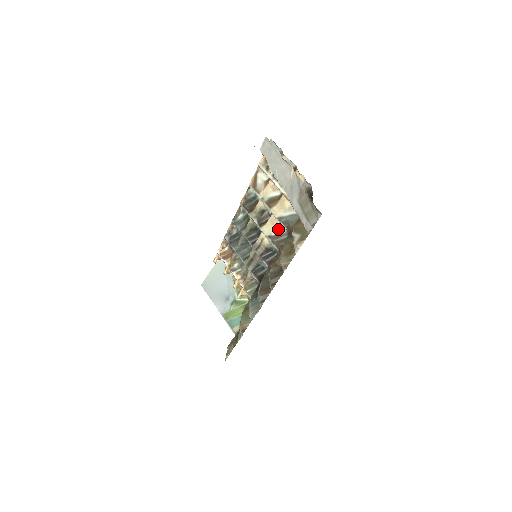
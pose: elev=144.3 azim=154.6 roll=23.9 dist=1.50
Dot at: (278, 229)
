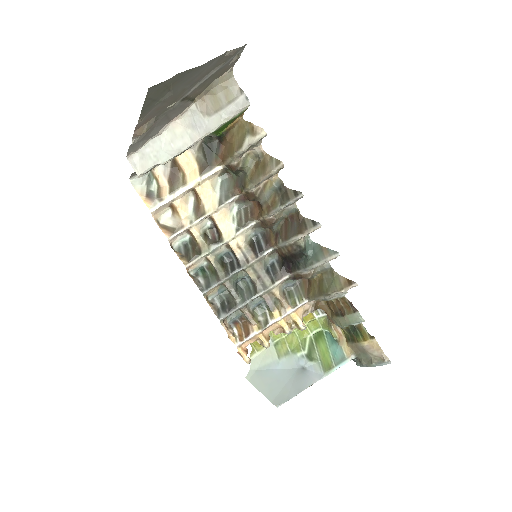
Dot at: (231, 216)
